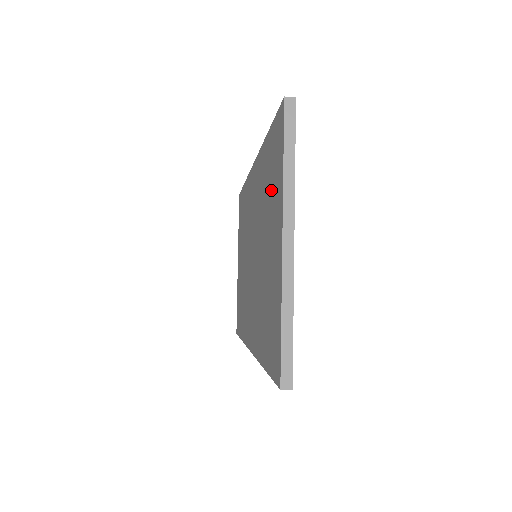
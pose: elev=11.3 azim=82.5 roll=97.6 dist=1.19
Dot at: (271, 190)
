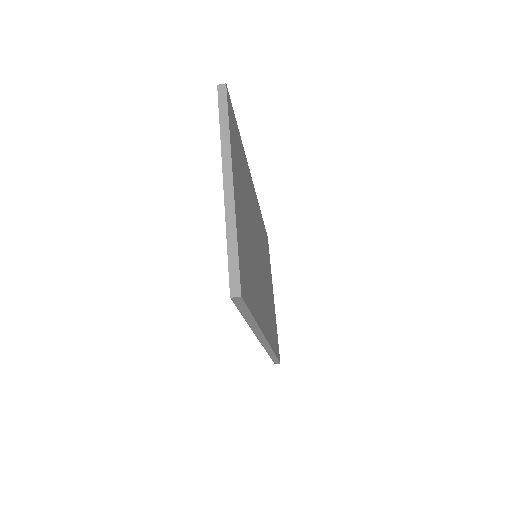
Dot at: occluded
